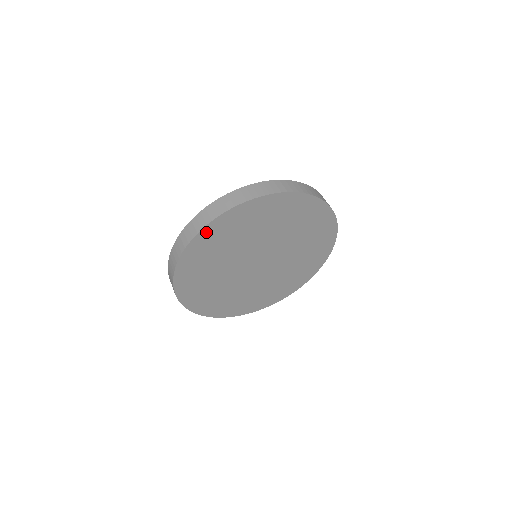
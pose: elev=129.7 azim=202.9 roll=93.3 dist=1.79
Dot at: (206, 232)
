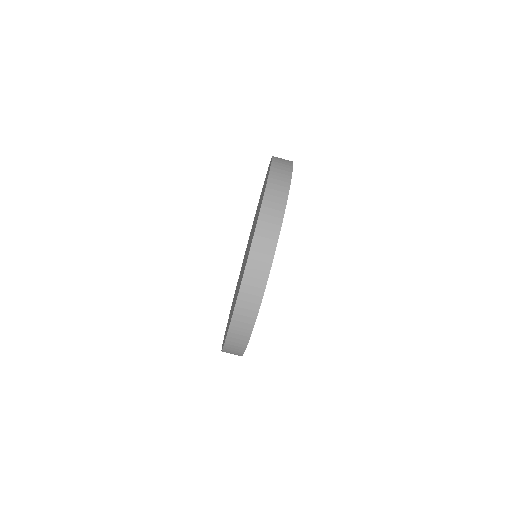
Dot at: occluded
